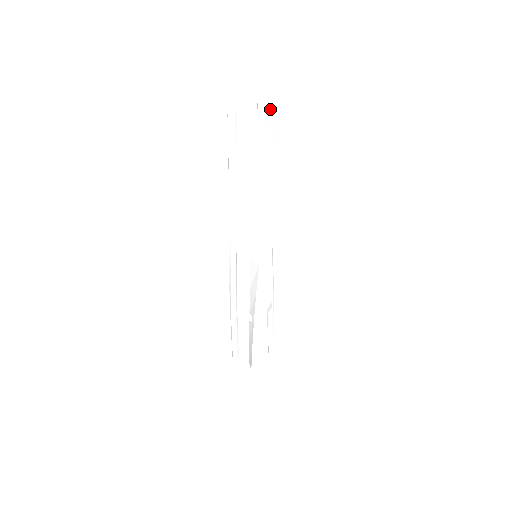
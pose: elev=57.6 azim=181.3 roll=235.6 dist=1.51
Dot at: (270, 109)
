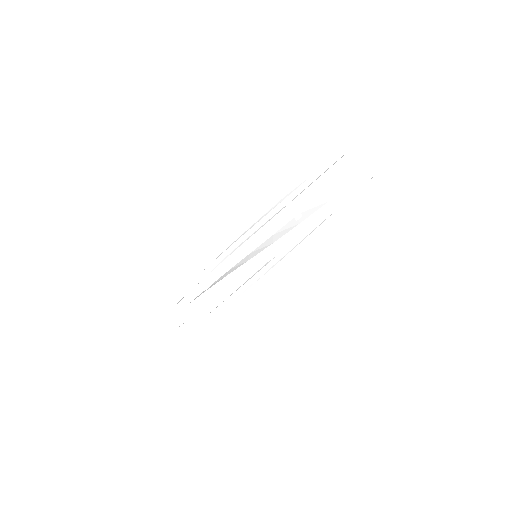
Dot at: (367, 178)
